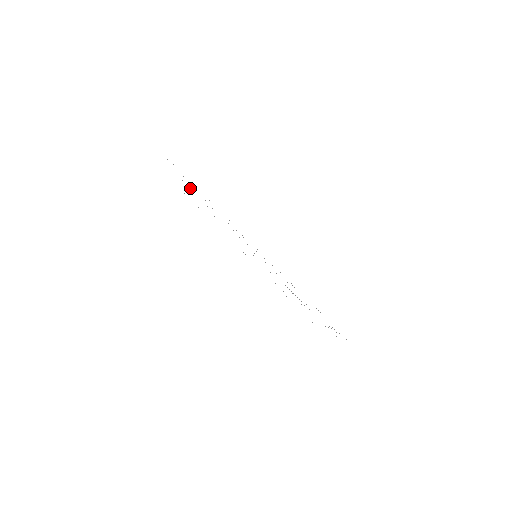
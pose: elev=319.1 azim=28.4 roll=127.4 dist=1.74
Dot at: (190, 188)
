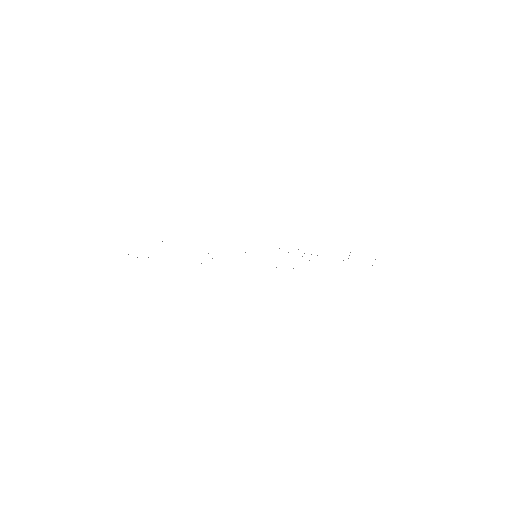
Dot at: occluded
